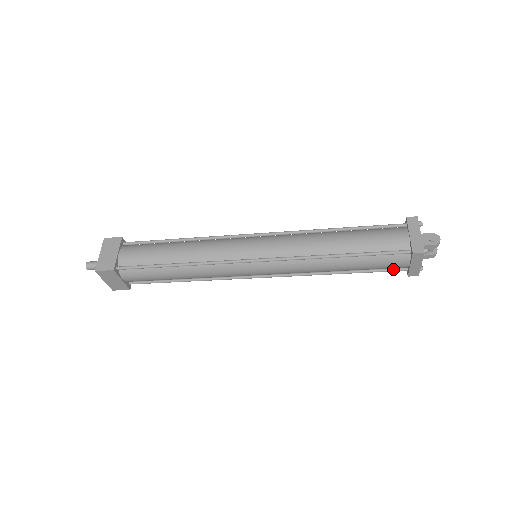
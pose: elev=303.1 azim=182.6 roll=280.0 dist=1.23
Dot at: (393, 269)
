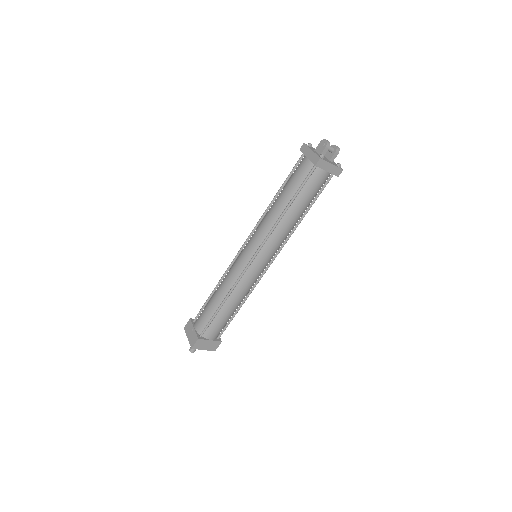
Dot at: (326, 183)
